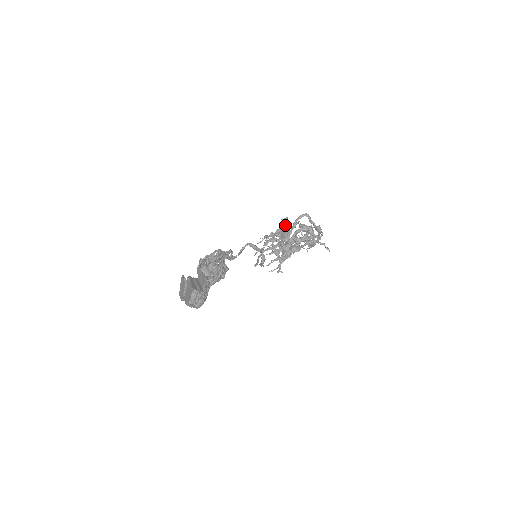
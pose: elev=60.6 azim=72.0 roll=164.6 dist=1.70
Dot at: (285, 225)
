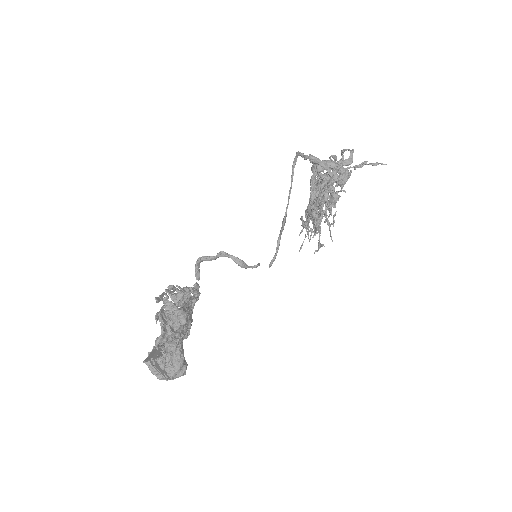
Dot at: occluded
